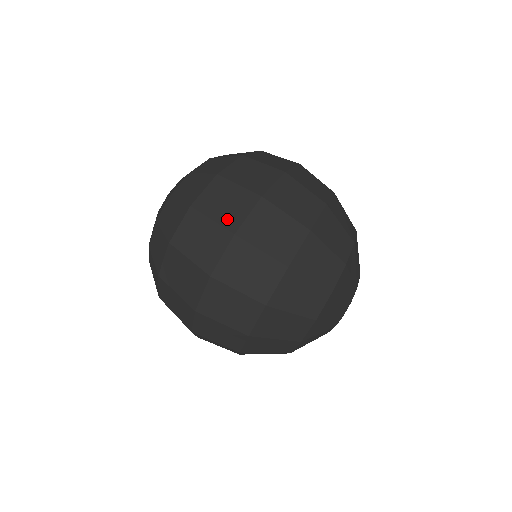
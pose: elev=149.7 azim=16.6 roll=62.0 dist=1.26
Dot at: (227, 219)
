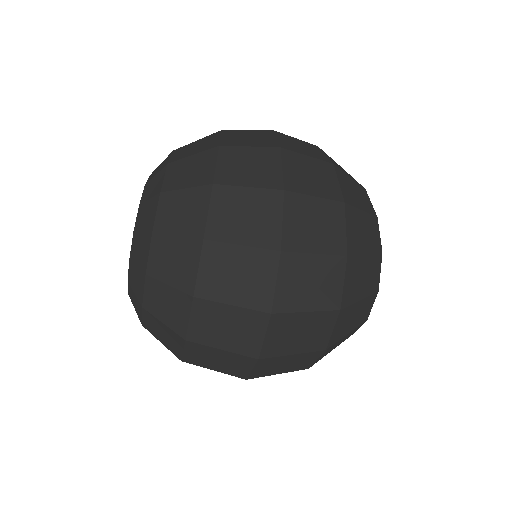
Dot at: (251, 298)
